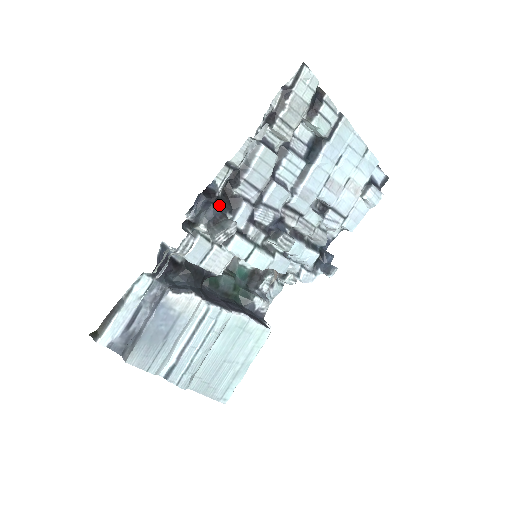
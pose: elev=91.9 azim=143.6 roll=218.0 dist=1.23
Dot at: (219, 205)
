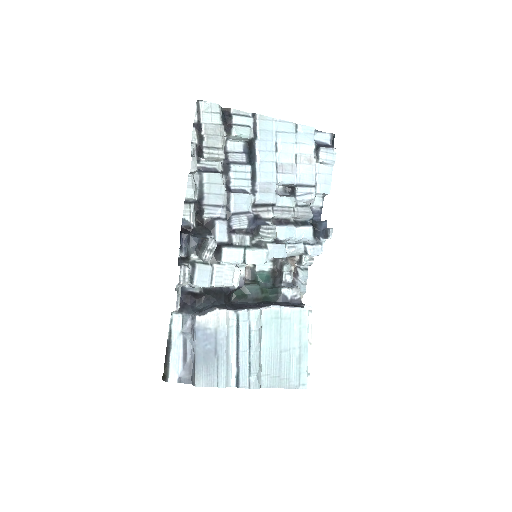
Dot at: (198, 234)
